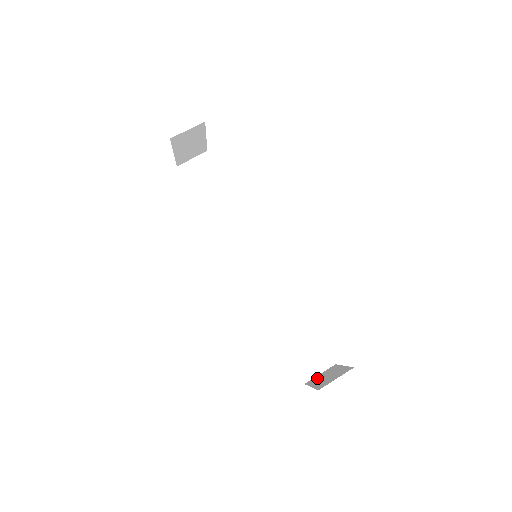
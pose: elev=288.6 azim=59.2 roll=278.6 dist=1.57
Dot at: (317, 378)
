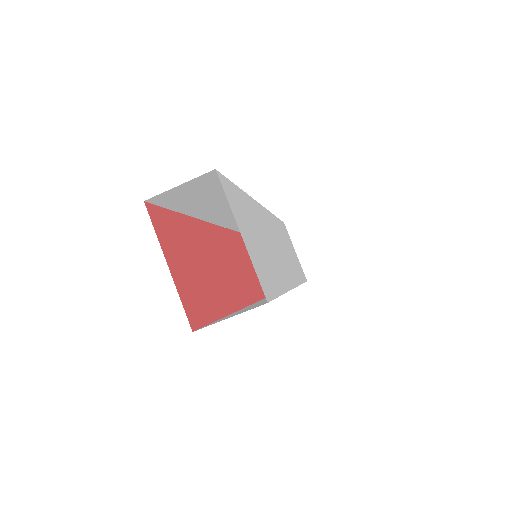
Dot at: occluded
